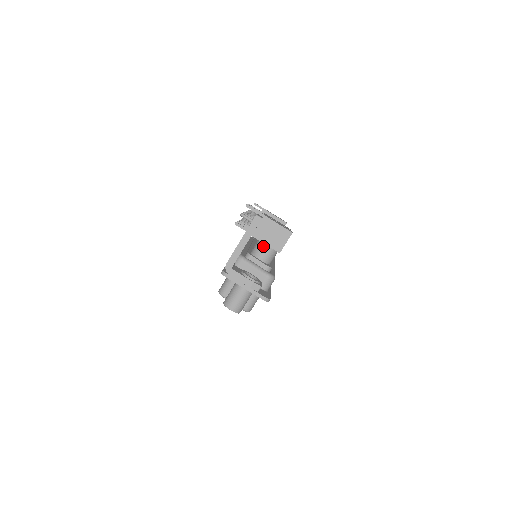
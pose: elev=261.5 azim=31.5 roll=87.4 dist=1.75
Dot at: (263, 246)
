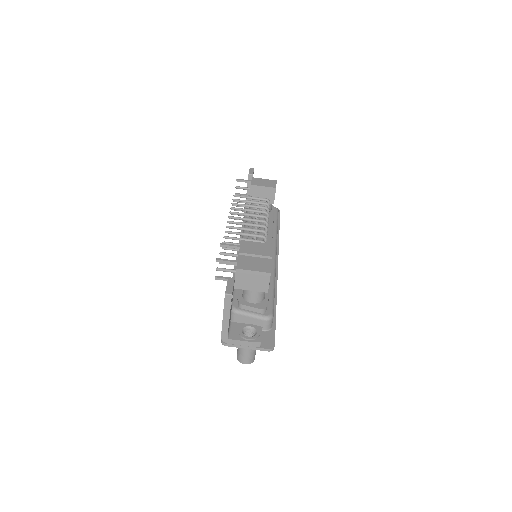
Dot at: (249, 292)
